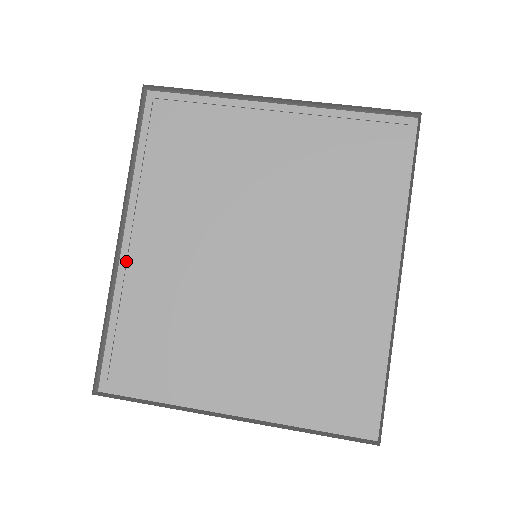
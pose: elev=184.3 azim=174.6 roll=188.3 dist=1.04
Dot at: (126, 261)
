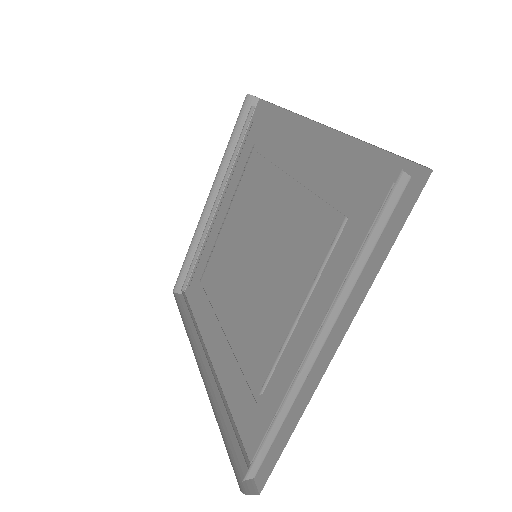
Dot at: (213, 373)
